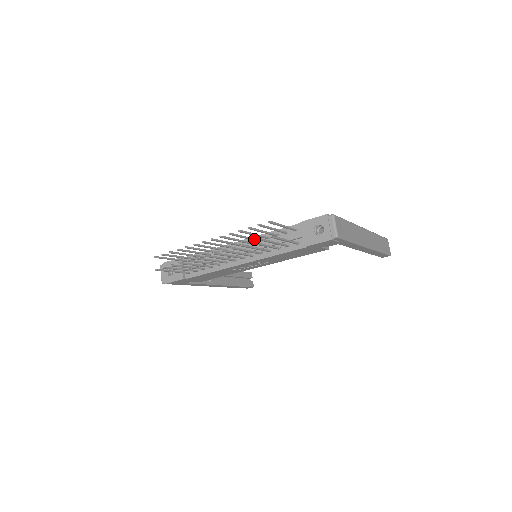
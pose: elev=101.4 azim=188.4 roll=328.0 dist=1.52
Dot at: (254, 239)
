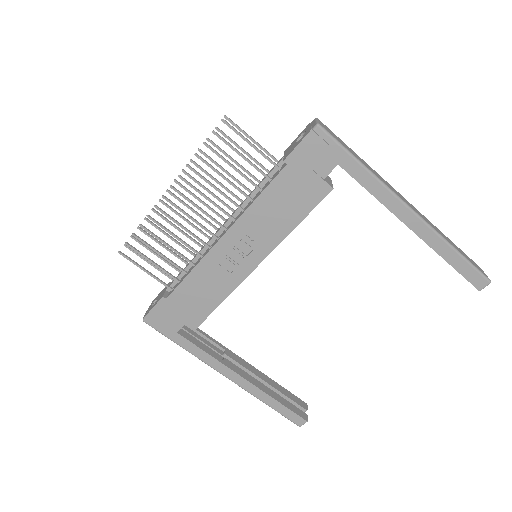
Dot at: (235, 195)
